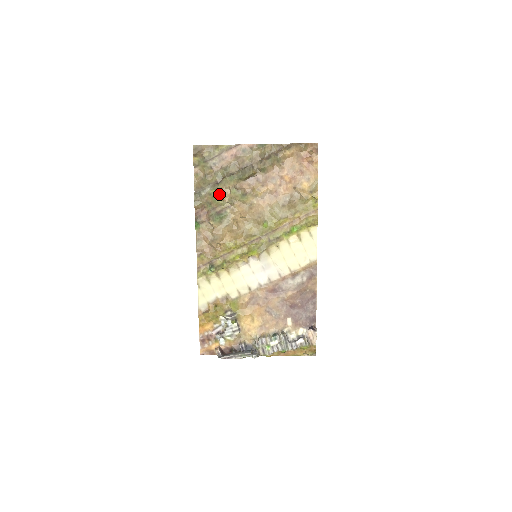
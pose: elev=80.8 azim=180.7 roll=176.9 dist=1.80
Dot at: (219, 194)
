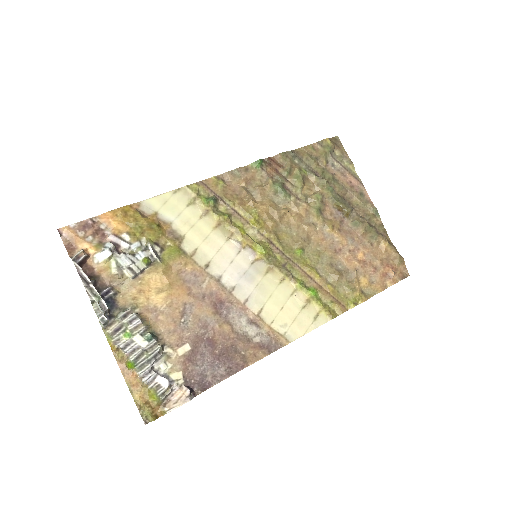
Dot at: (306, 180)
